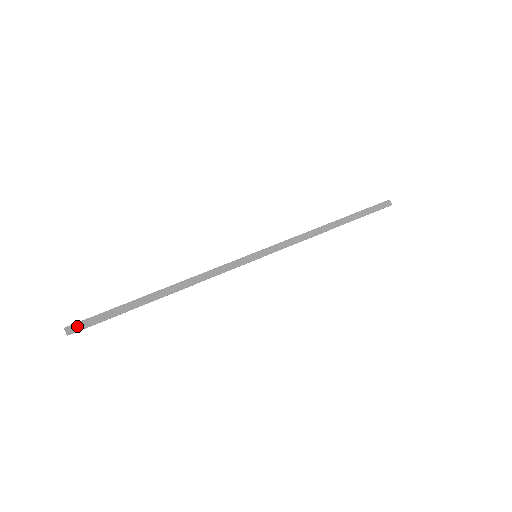
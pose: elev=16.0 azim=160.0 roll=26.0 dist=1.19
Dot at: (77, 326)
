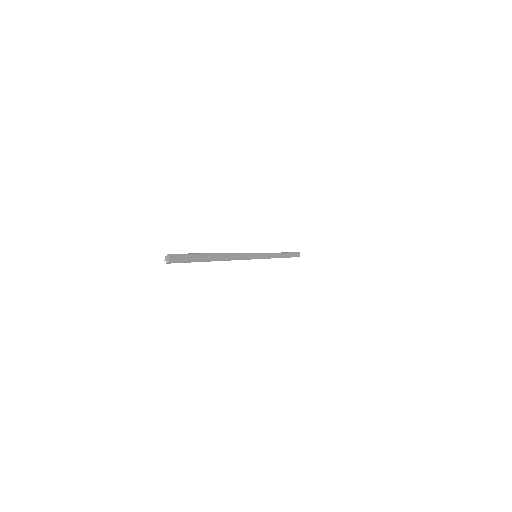
Dot at: (176, 258)
